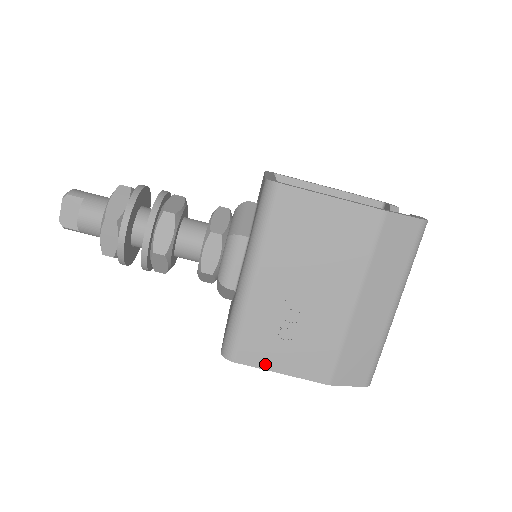
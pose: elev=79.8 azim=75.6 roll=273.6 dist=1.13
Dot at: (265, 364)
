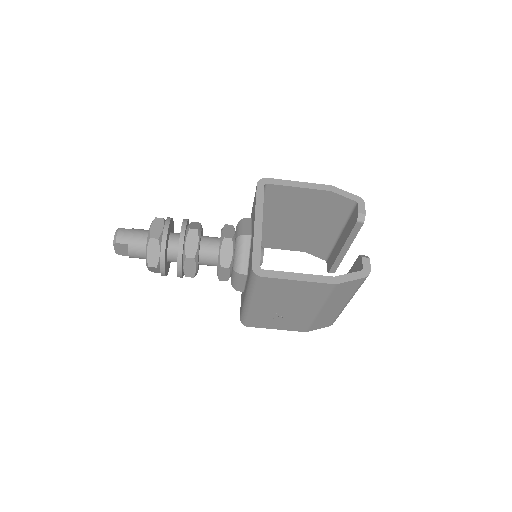
Dot at: (267, 327)
